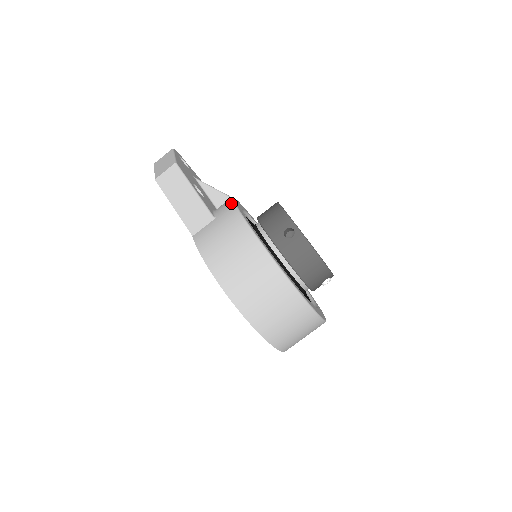
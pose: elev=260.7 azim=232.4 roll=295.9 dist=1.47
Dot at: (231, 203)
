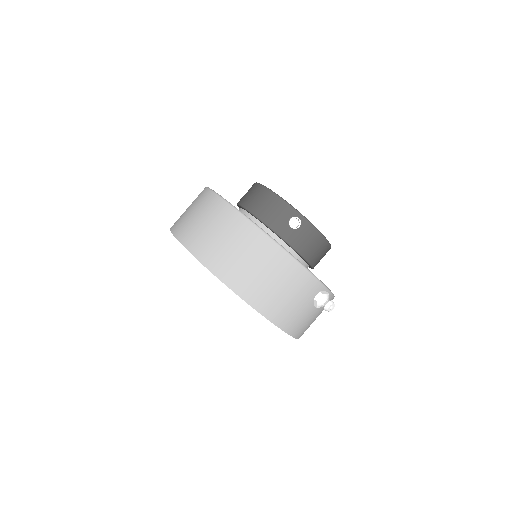
Dot at: occluded
